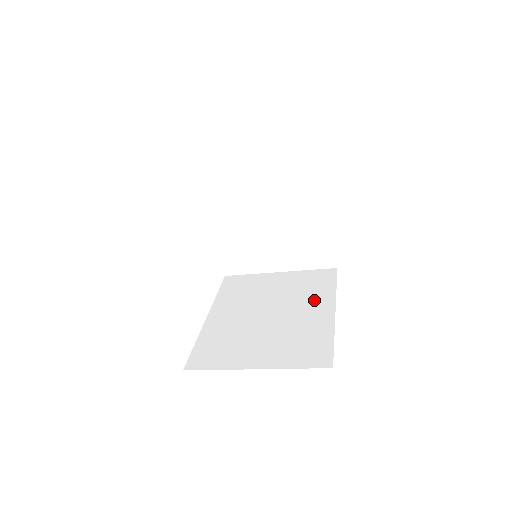
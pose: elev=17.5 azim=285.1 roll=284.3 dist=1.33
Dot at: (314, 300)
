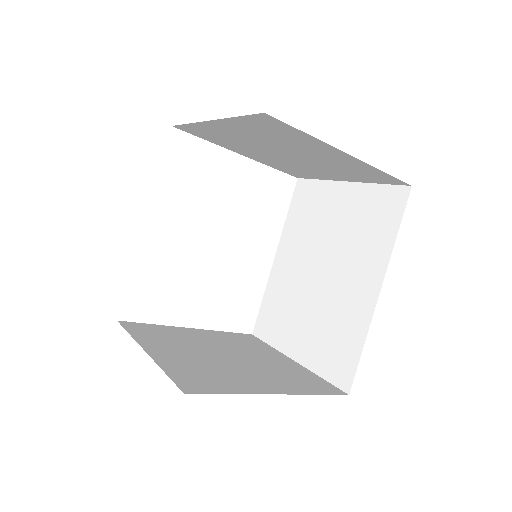
Dot at: (365, 261)
